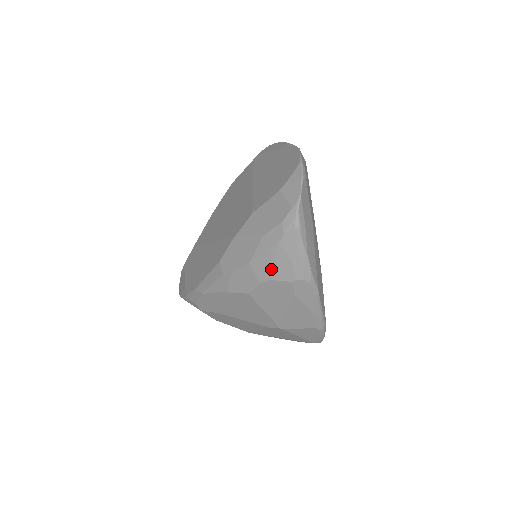
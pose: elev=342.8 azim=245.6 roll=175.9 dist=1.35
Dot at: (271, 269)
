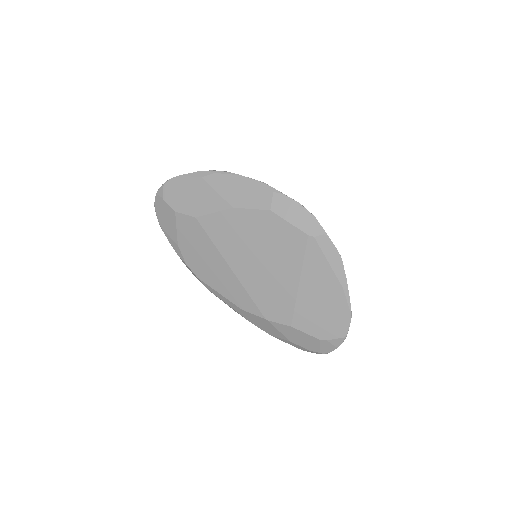
Dot at: occluded
